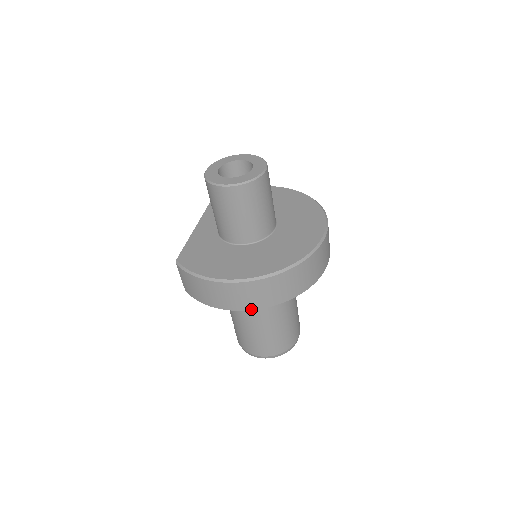
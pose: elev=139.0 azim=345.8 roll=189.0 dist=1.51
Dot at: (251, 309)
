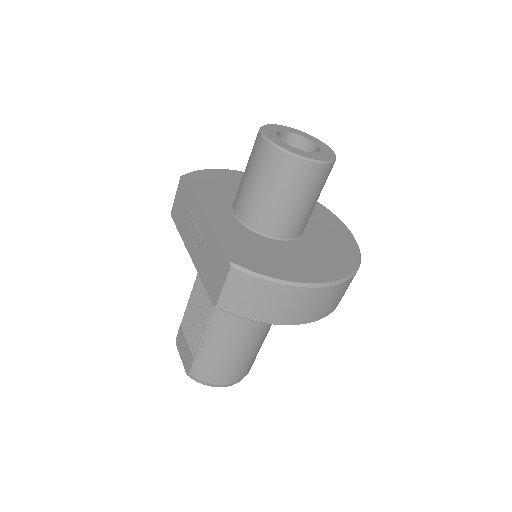
Dot at: (317, 319)
